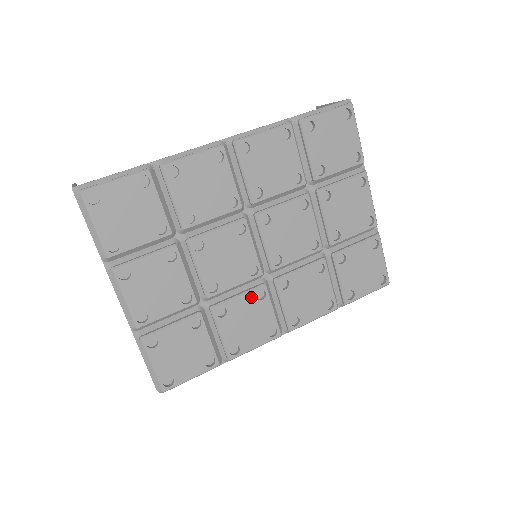
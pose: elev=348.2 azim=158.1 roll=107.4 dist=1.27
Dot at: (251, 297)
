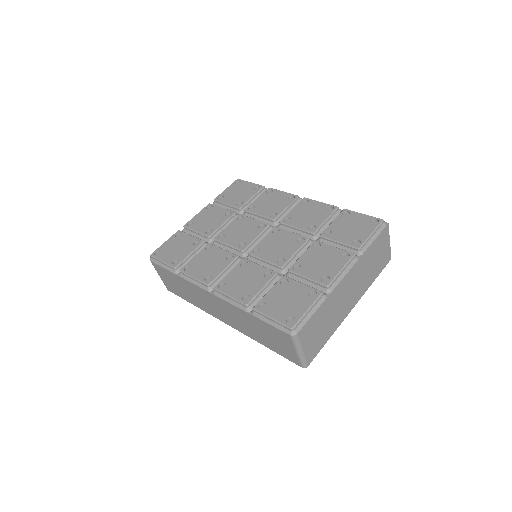
Dot at: (226, 254)
